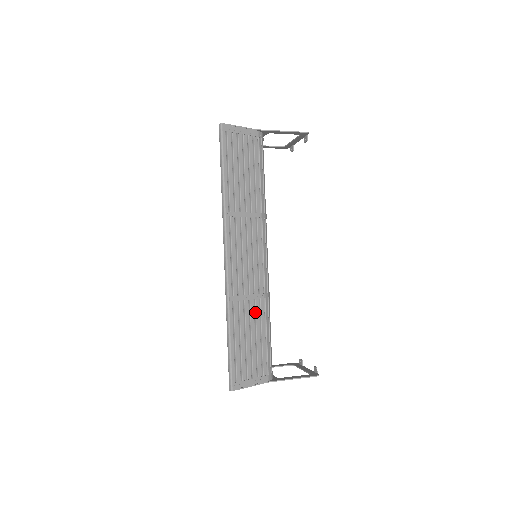
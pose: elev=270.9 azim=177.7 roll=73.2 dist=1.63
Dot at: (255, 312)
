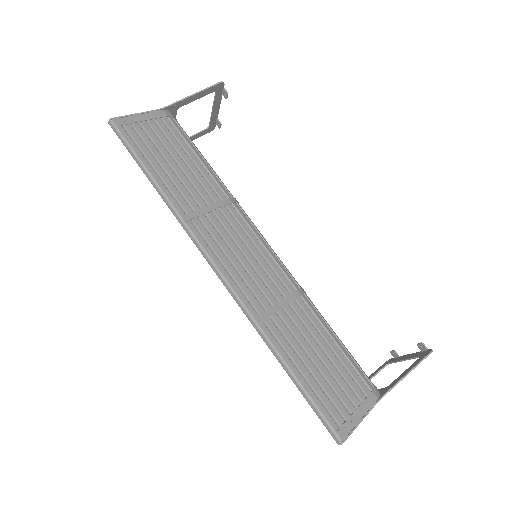
Dot at: (301, 320)
